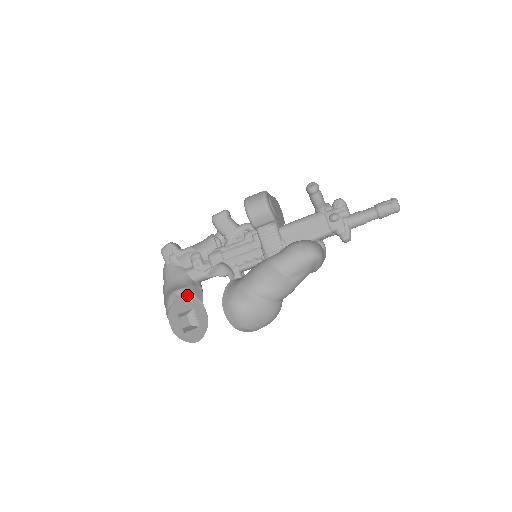
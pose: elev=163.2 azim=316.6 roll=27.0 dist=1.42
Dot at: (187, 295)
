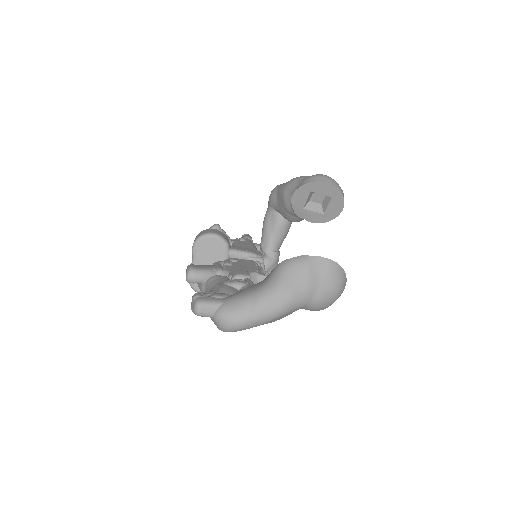
Dot at: occluded
